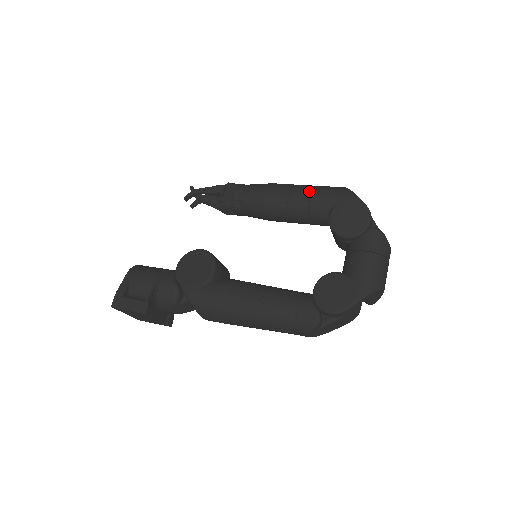
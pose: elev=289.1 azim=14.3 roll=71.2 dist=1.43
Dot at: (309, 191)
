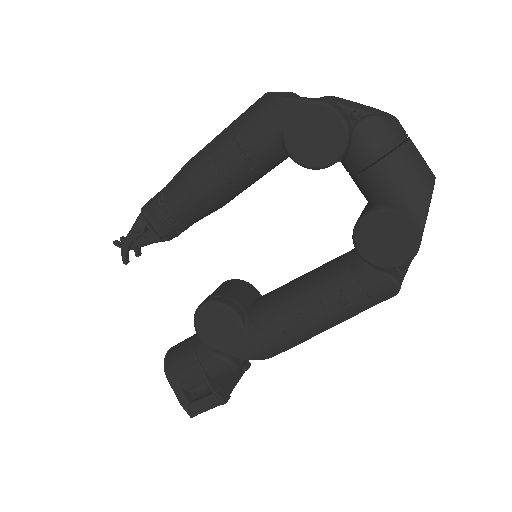
Dot at: (234, 146)
